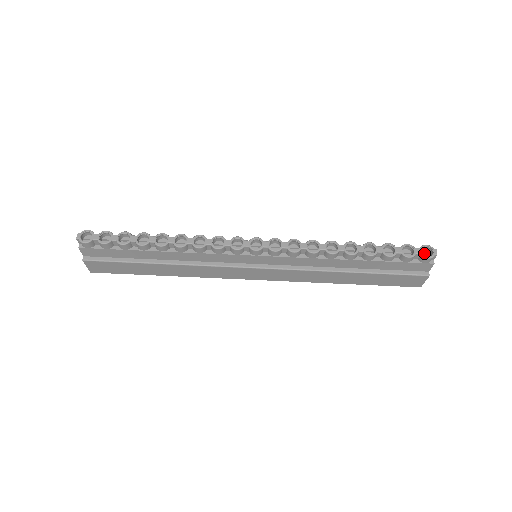
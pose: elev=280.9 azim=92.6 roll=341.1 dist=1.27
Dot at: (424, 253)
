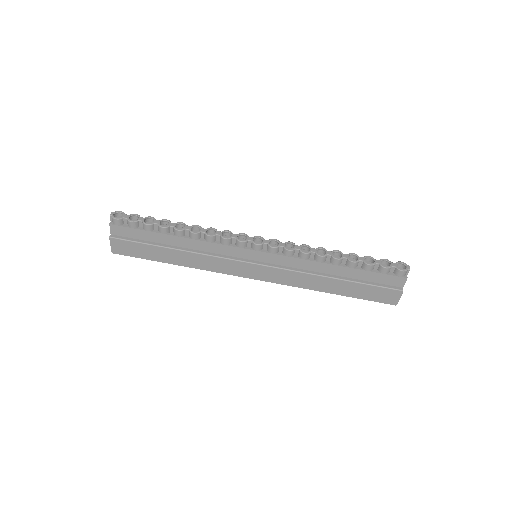
Dot at: occluded
